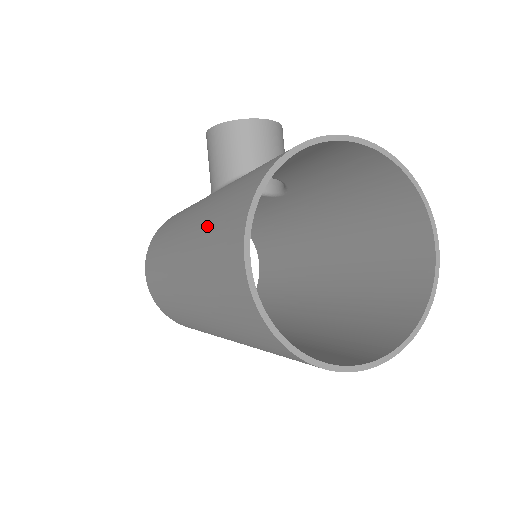
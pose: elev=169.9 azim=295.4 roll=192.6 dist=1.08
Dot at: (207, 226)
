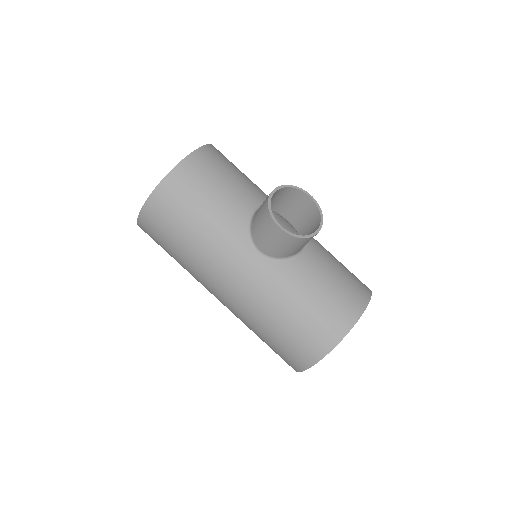
Dot at: (275, 321)
